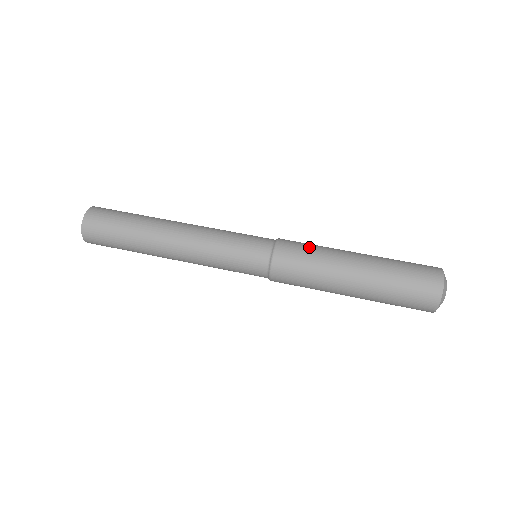
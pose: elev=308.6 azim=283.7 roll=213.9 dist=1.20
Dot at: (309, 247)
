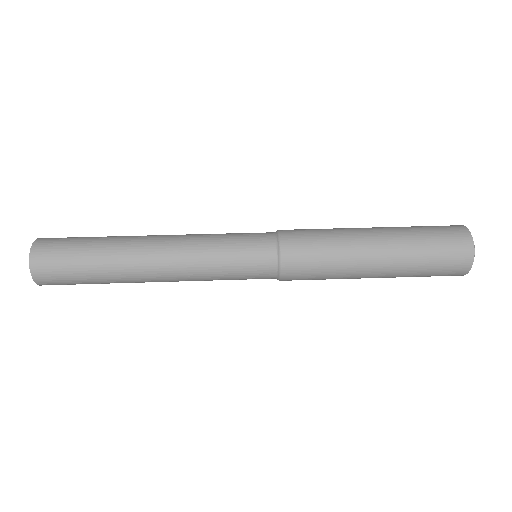
Dot at: (320, 247)
